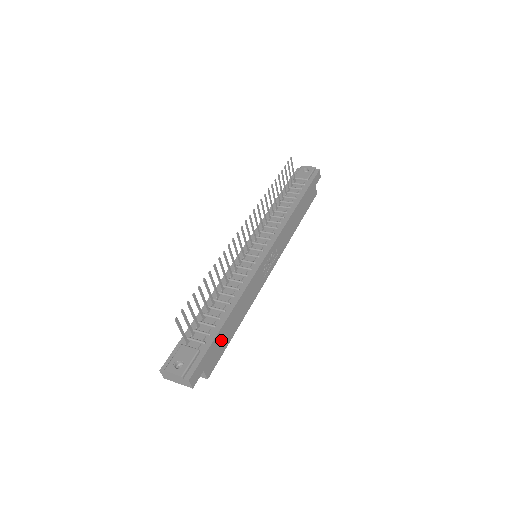
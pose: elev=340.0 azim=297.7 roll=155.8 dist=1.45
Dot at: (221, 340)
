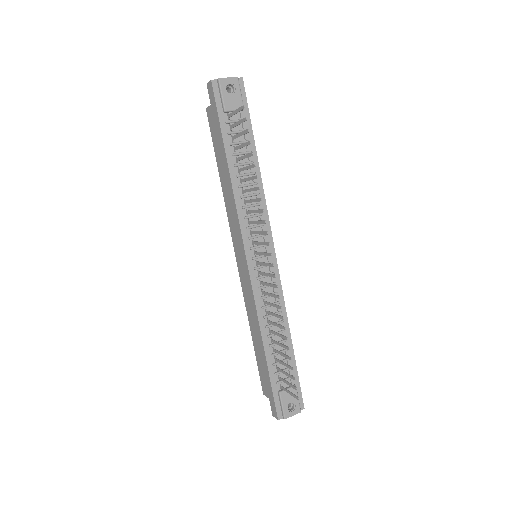
Dot at: occluded
